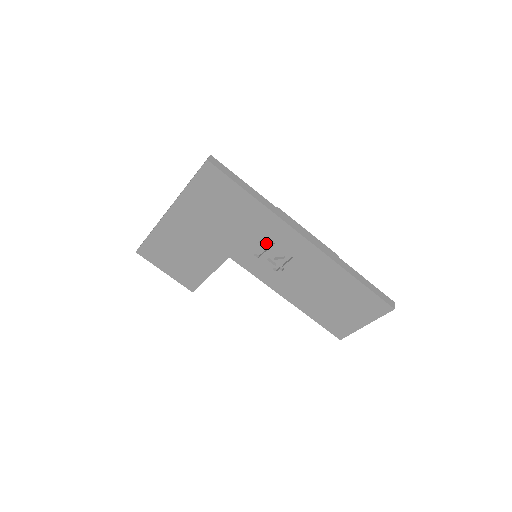
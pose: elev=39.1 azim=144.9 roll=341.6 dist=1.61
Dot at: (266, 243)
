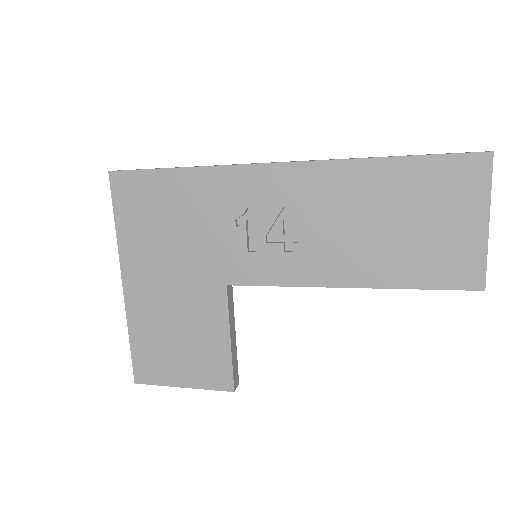
Dot at: (248, 222)
